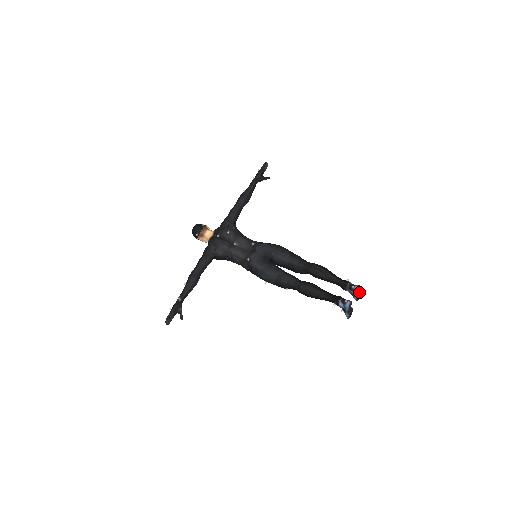
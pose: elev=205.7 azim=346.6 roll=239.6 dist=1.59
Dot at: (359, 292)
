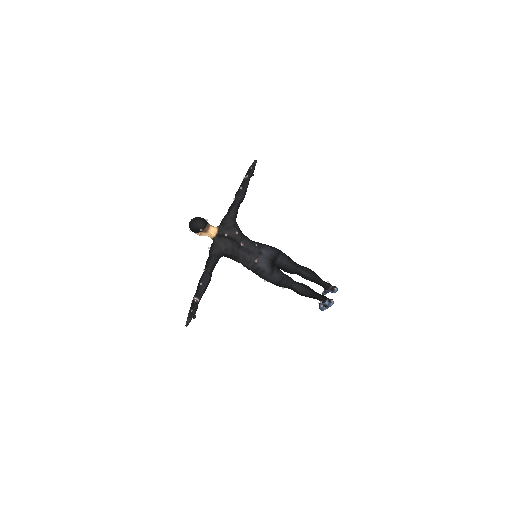
Dot at: occluded
